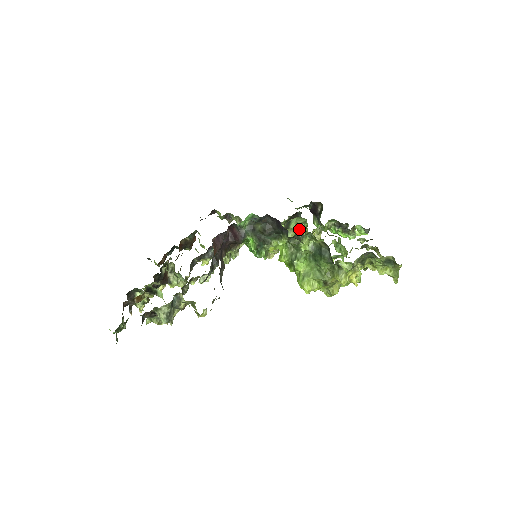
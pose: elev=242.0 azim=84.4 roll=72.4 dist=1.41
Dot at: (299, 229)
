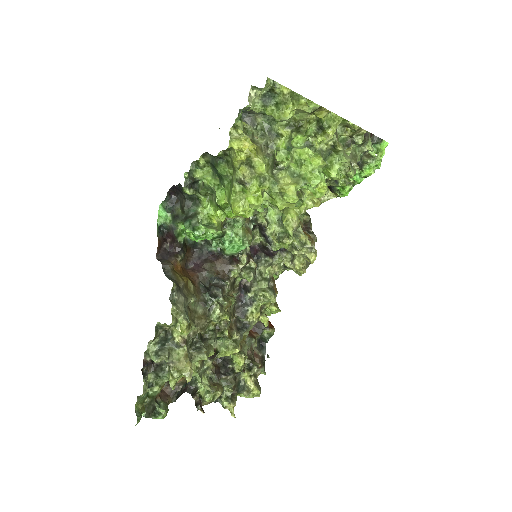
Dot at: occluded
